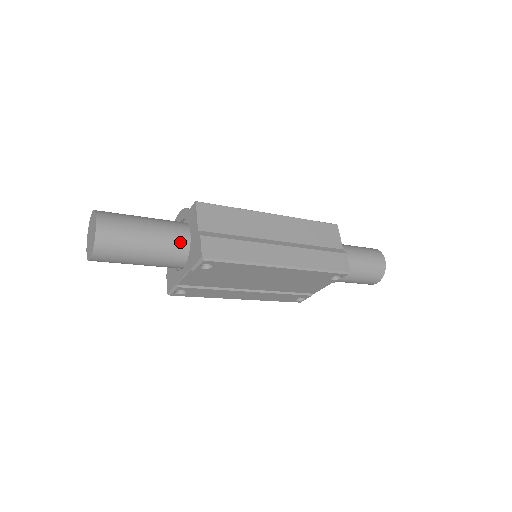
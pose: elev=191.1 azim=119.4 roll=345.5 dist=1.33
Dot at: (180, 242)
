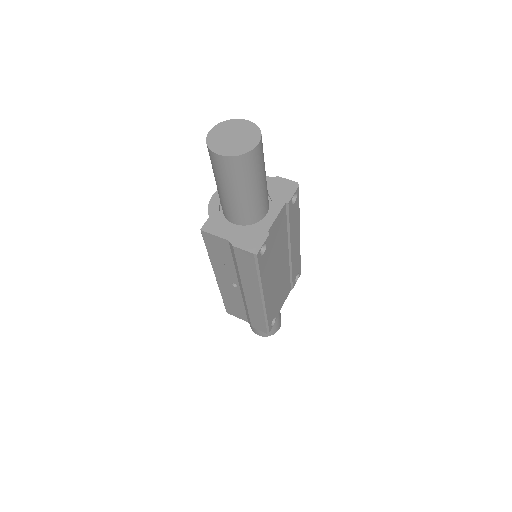
Dot at: occluded
